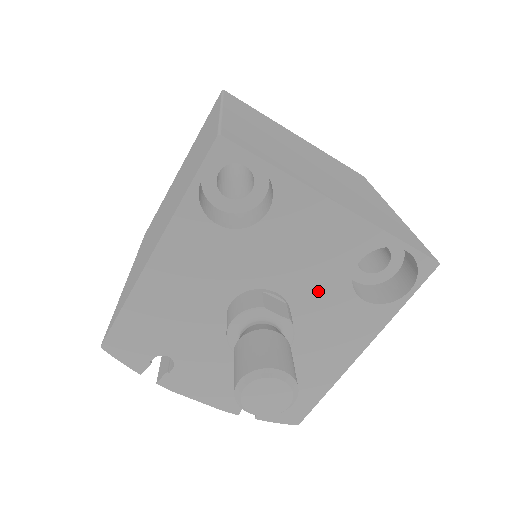
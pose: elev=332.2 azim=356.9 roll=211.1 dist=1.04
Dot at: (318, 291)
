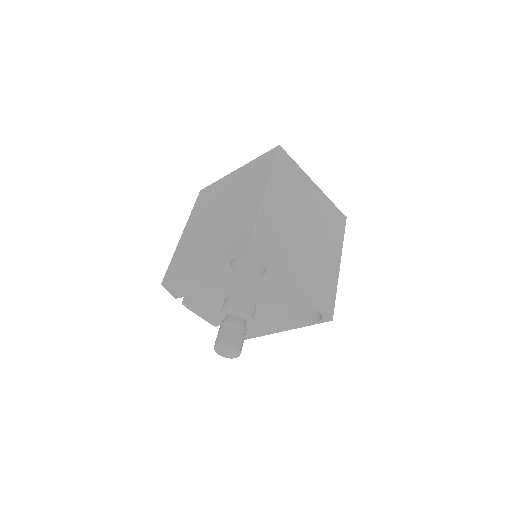
Dot at: (272, 307)
